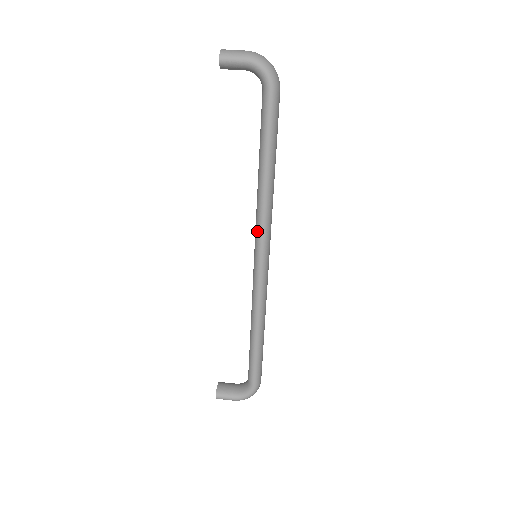
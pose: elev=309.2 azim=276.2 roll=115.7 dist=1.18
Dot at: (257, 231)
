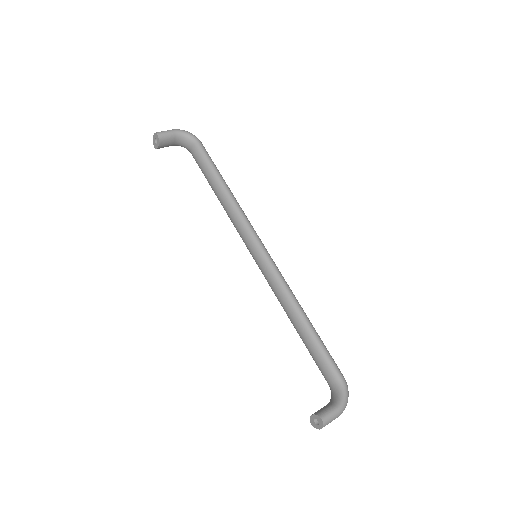
Dot at: (245, 230)
